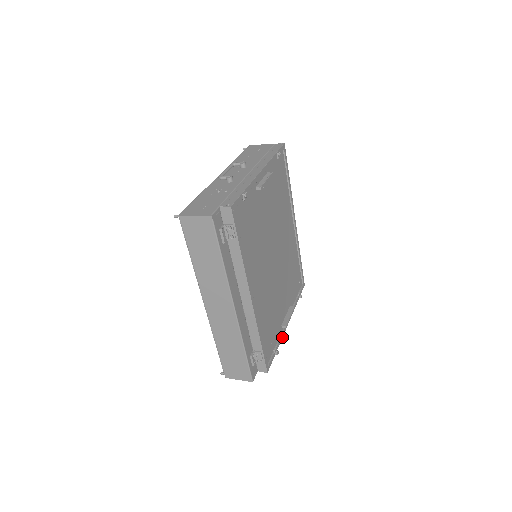
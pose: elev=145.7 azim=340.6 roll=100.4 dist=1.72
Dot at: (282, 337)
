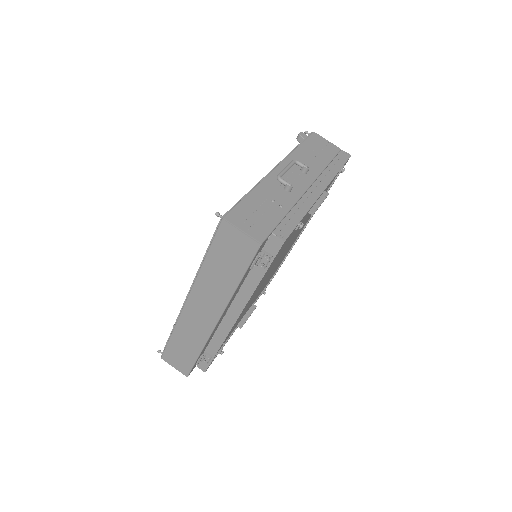
Dot at: (232, 334)
